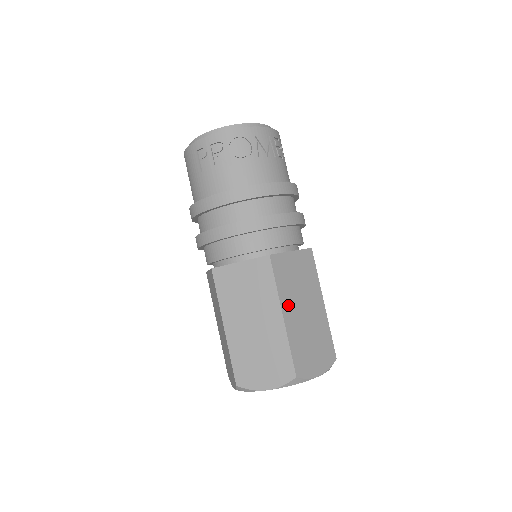
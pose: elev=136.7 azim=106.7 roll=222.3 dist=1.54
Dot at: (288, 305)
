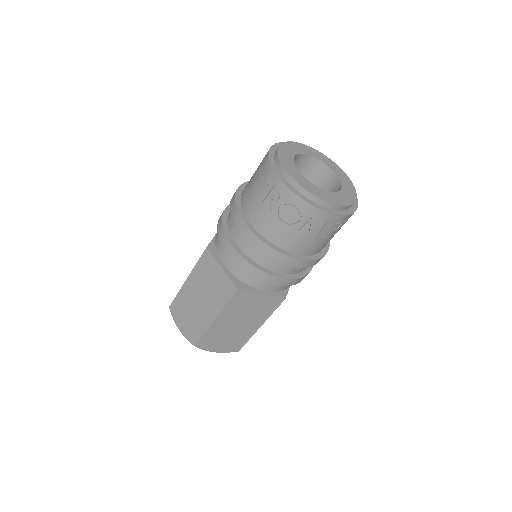
Dot at: (225, 317)
